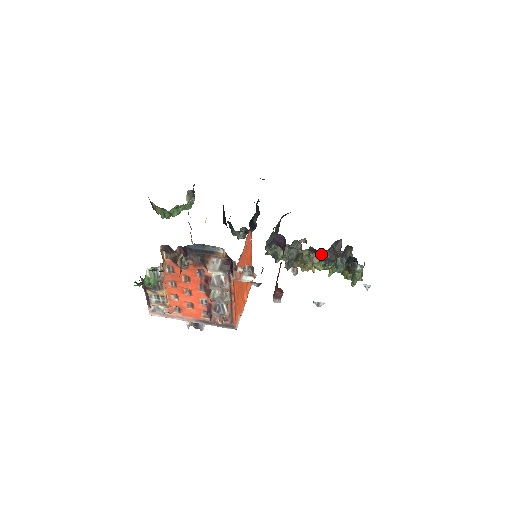
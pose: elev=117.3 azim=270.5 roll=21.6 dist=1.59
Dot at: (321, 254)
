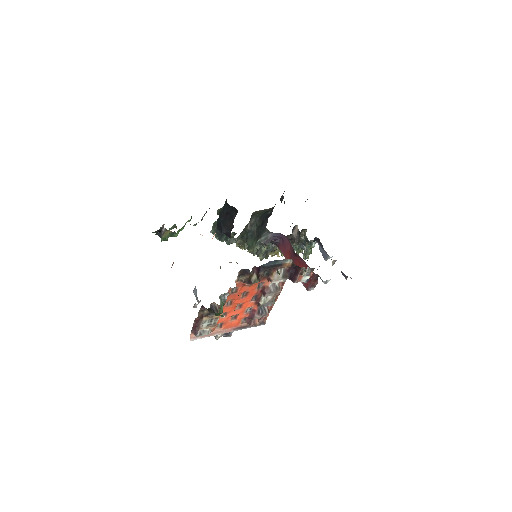
Dot at: occluded
